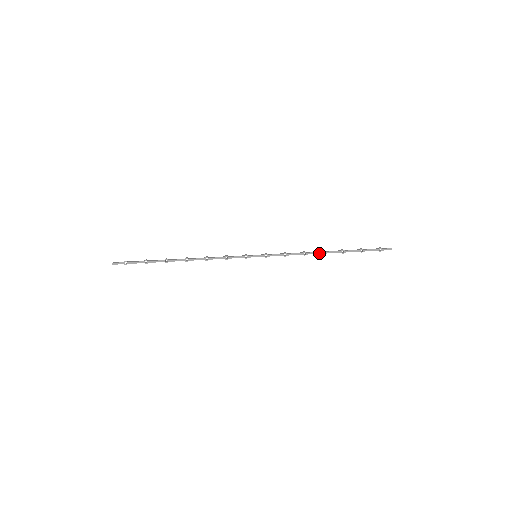
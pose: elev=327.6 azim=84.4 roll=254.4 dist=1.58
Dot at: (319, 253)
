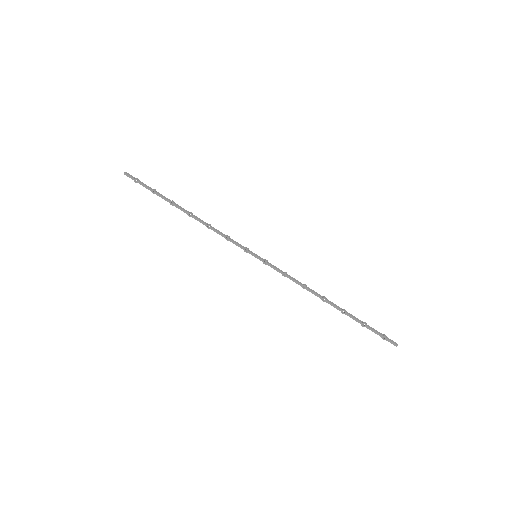
Dot at: (319, 296)
